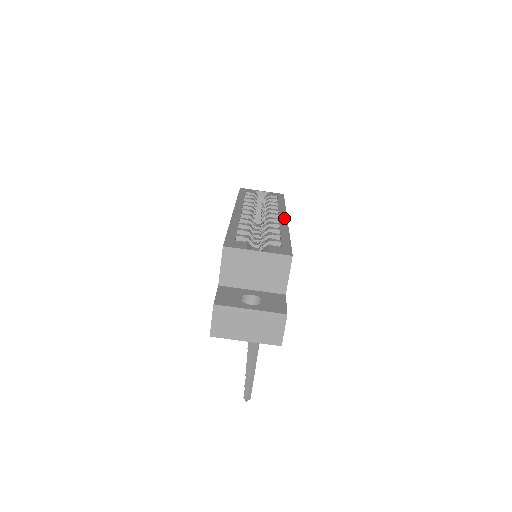
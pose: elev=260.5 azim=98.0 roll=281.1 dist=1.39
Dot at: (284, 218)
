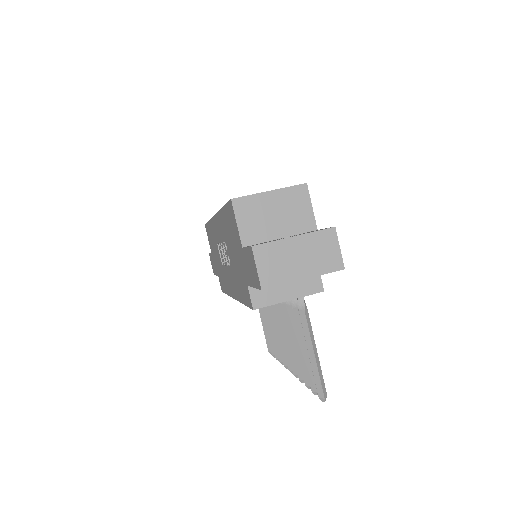
Dot at: occluded
